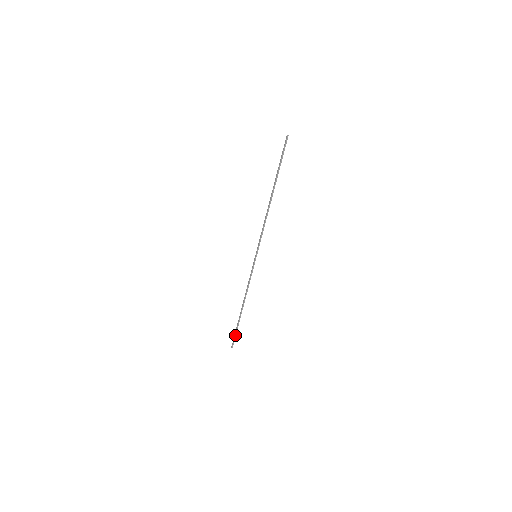
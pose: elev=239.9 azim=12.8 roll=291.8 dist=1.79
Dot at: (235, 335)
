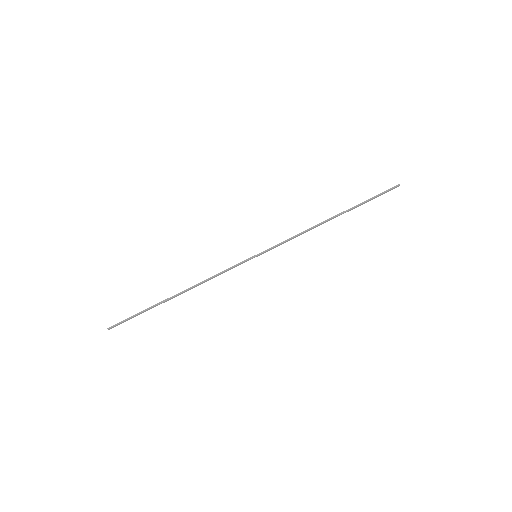
Dot at: (131, 317)
